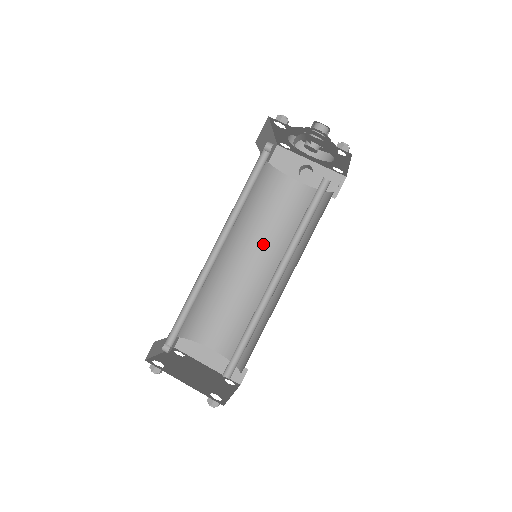
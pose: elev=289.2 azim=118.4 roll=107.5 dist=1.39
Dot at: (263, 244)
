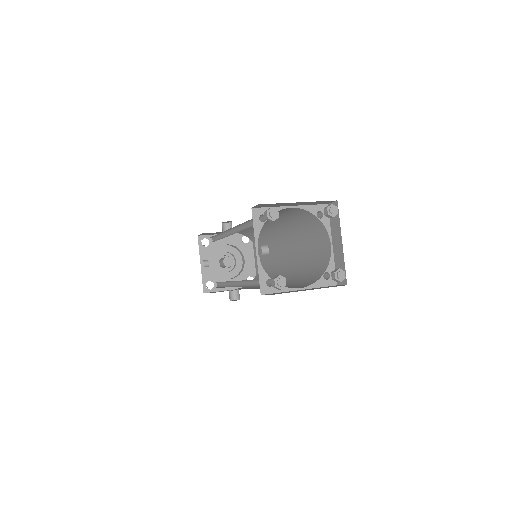
Dot at: occluded
